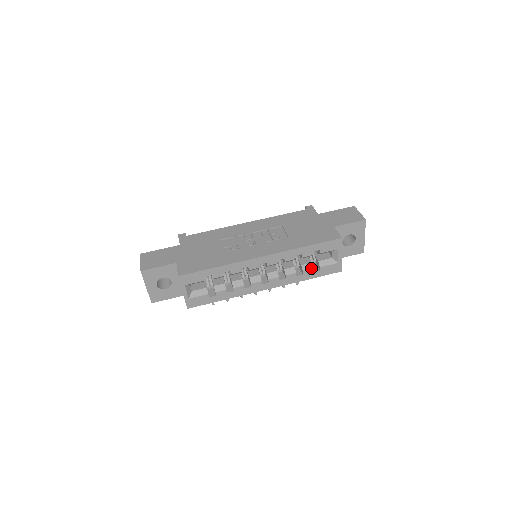
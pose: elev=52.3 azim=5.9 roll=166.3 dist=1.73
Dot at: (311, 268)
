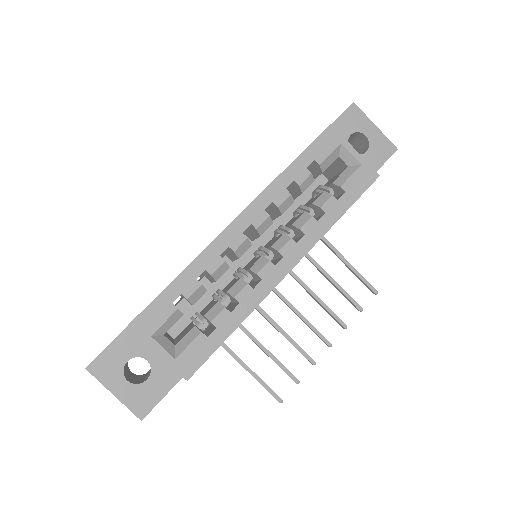
Dot at: (329, 196)
